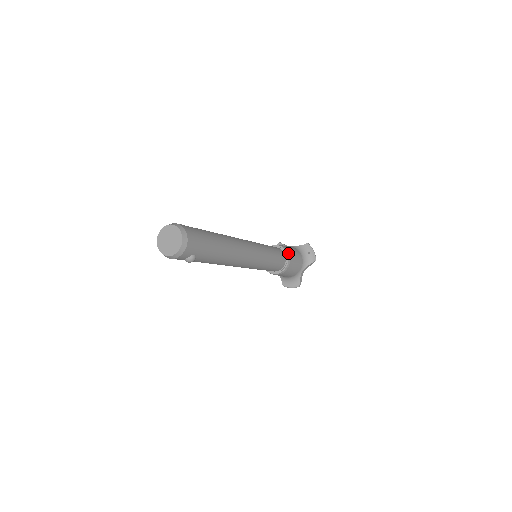
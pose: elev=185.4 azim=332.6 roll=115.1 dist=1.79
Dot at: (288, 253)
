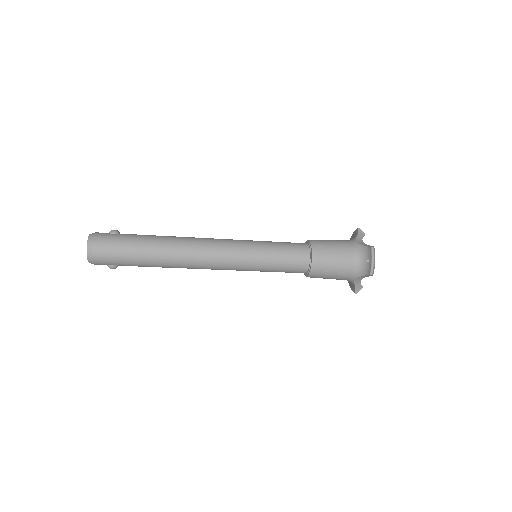
Dot at: (314, 259)
